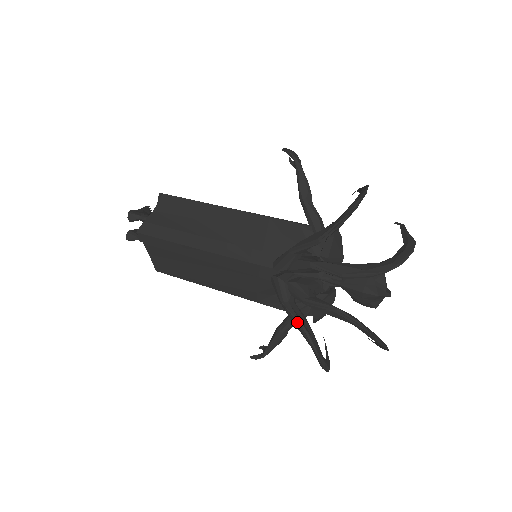
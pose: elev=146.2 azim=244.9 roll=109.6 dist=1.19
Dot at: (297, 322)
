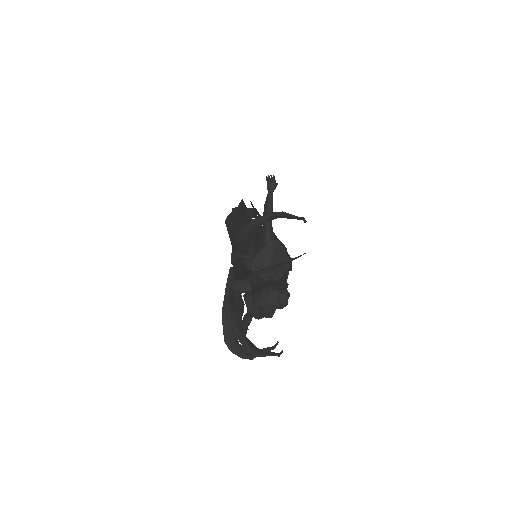
Dot at: (223, 304)
